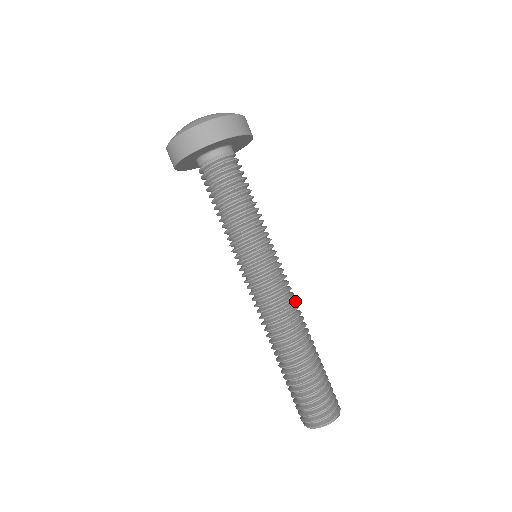
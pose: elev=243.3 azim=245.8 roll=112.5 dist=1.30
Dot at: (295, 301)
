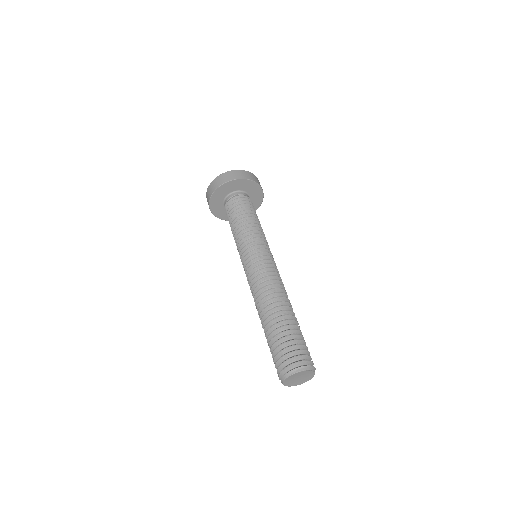
Dot at: occluded
